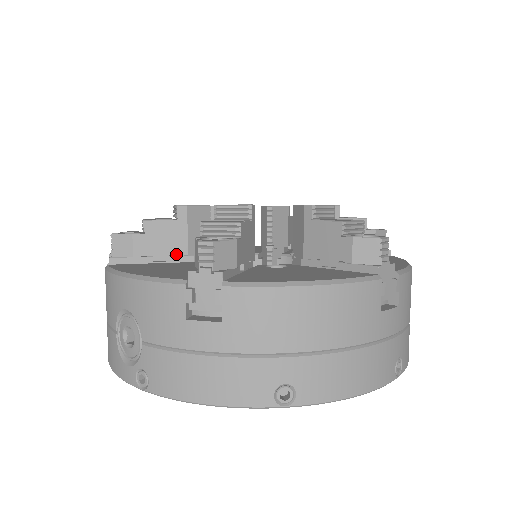
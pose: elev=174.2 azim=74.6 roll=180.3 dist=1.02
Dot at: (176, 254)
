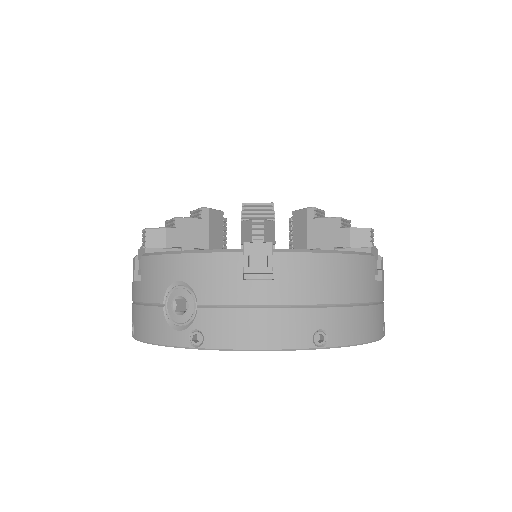
Dot at: (200, 248)
